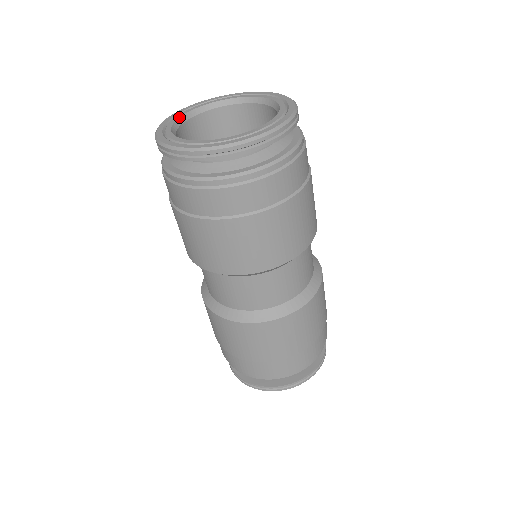
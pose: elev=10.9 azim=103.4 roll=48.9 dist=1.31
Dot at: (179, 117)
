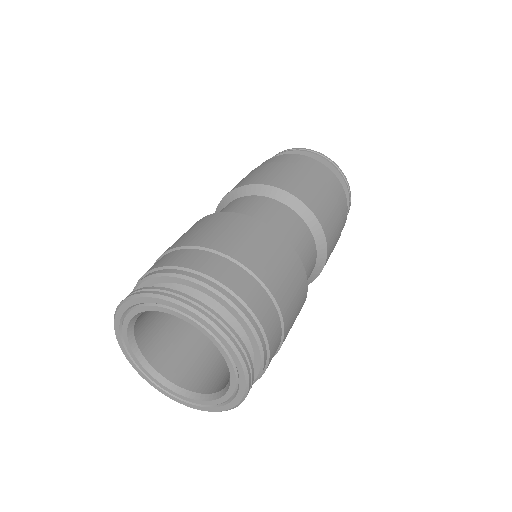
Dot at: (127, 332)
